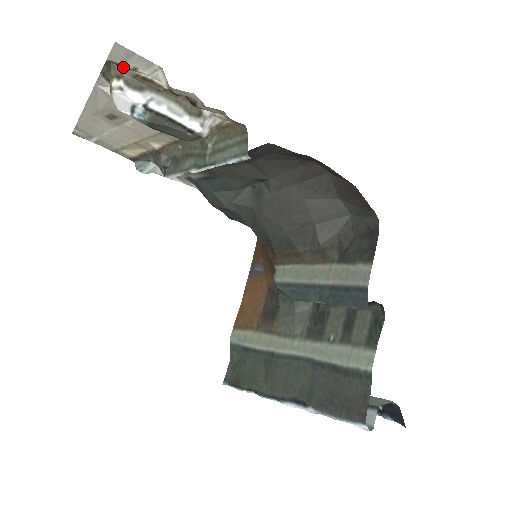
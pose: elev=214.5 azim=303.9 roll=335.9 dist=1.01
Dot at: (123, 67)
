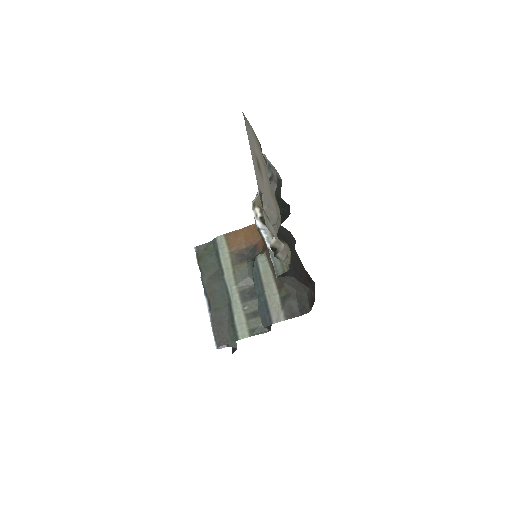
Dot at: occluded
